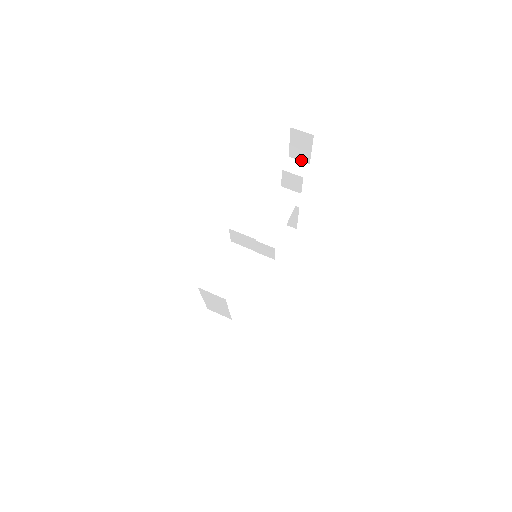
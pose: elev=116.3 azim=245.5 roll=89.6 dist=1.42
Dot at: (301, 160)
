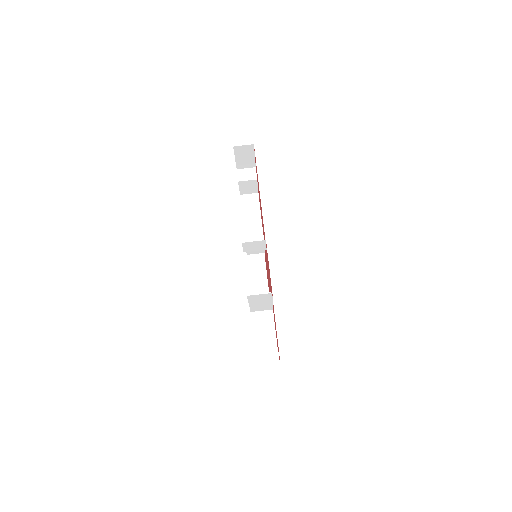
Dot at: (248, 167)
